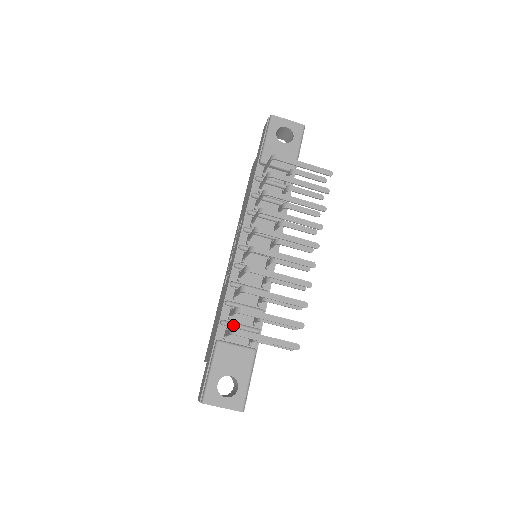
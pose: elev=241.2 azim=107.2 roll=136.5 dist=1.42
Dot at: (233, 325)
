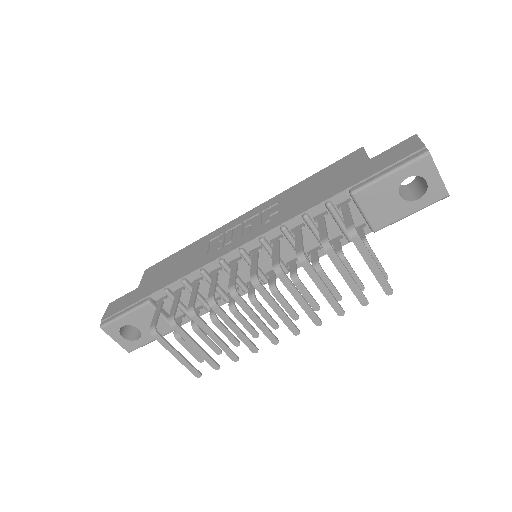
Dot at: occluded
